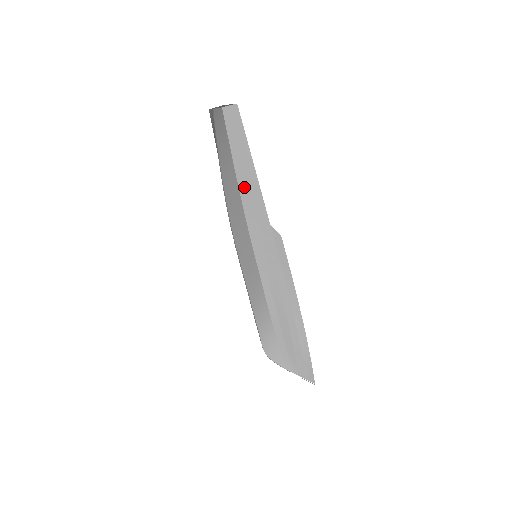
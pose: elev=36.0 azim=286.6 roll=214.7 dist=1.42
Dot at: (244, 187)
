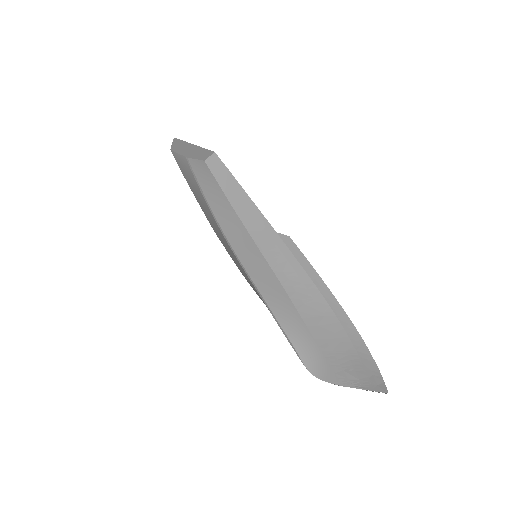
Dot at: (241, 211)
